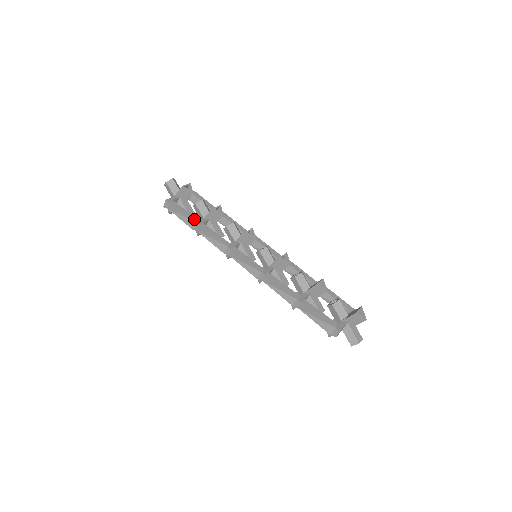
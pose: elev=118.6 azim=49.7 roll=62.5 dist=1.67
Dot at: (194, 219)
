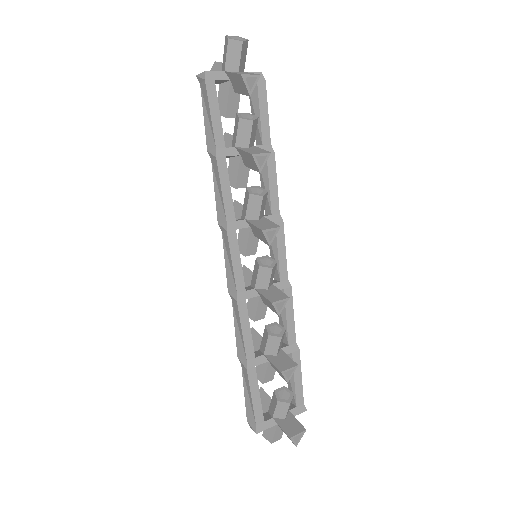
Dot at: (219, 140)
